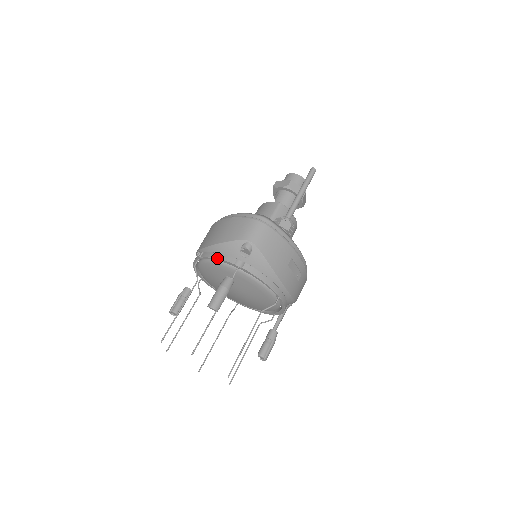
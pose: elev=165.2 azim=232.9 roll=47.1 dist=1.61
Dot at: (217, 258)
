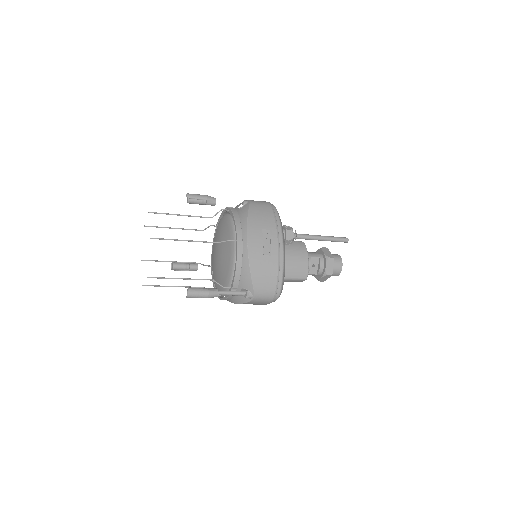
Dot at: occluded
